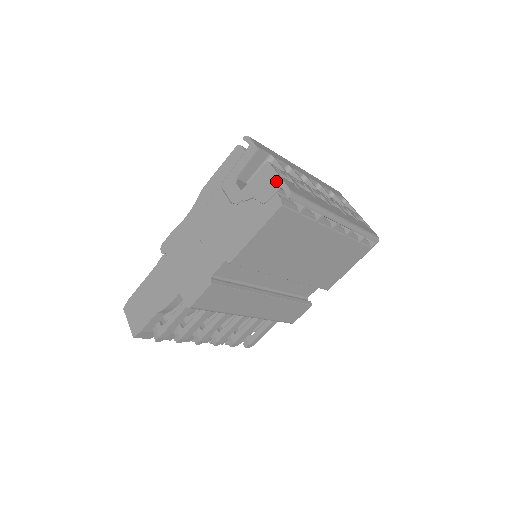
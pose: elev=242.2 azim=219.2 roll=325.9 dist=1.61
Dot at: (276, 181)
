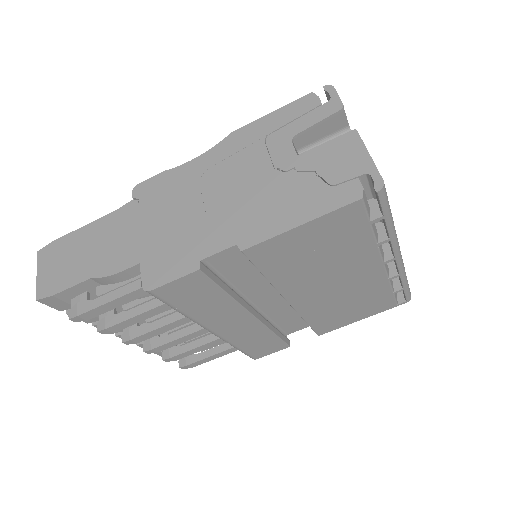
Dot at: (363, 161)
